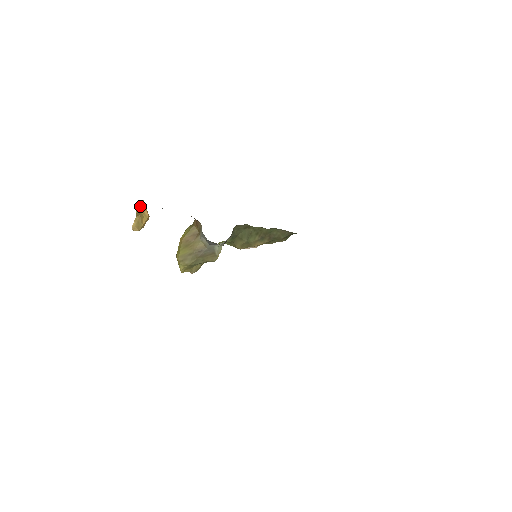
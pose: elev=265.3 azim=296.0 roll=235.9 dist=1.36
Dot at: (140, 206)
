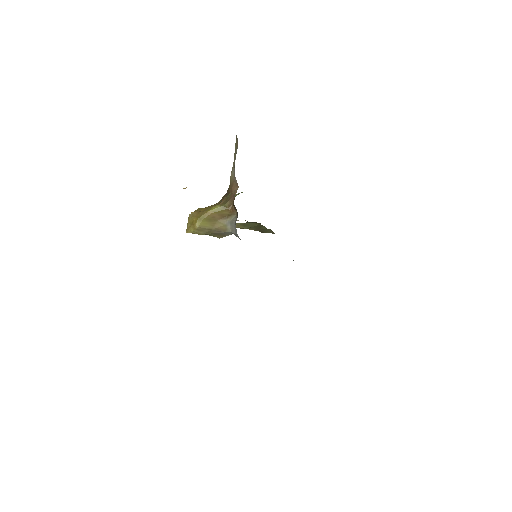
Dot at: occluded
